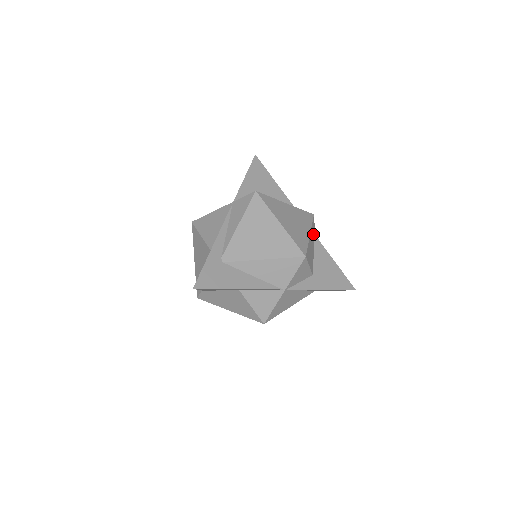
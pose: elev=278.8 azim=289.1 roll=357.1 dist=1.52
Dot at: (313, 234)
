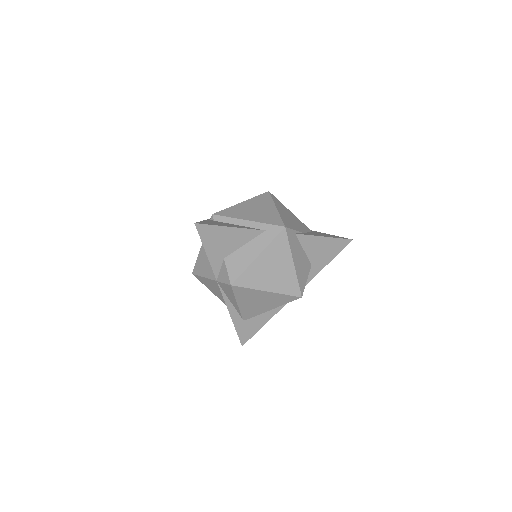
Dot at: (294, 242)
